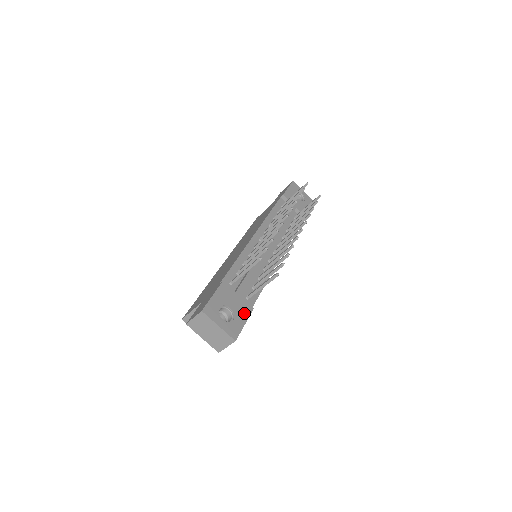
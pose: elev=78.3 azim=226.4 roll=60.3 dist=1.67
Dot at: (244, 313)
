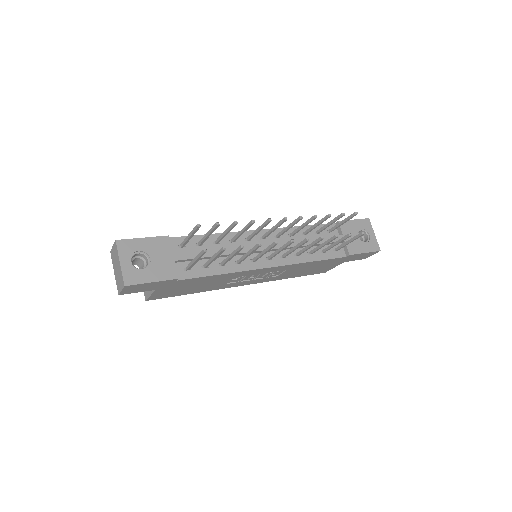
Dot at: (162, 274)
